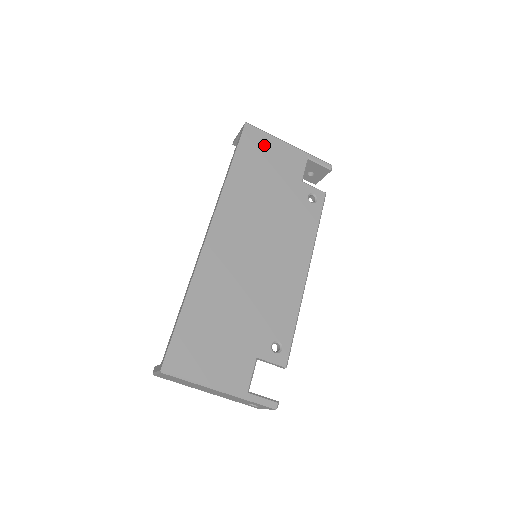
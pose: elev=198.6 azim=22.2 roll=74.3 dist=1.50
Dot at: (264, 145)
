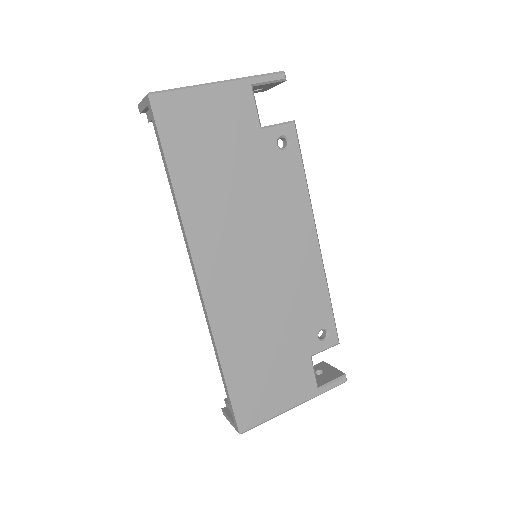
Dot at: (191, 113)
